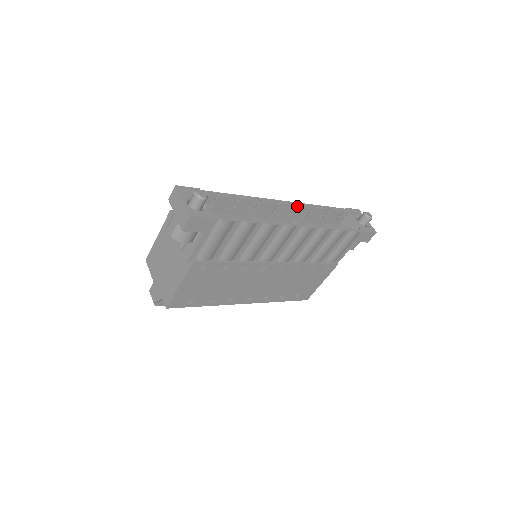
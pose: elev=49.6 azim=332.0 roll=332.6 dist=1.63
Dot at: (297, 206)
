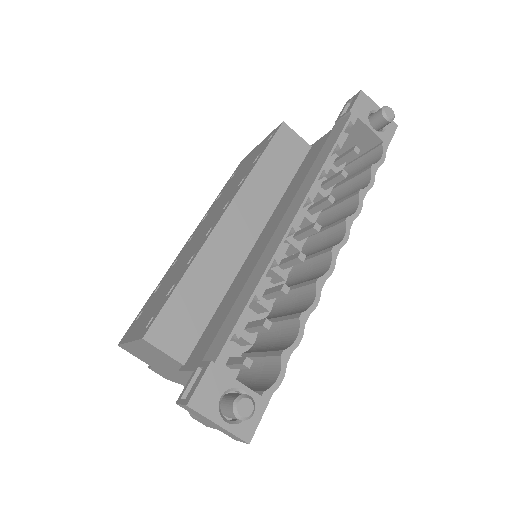
Dot at: occluded
